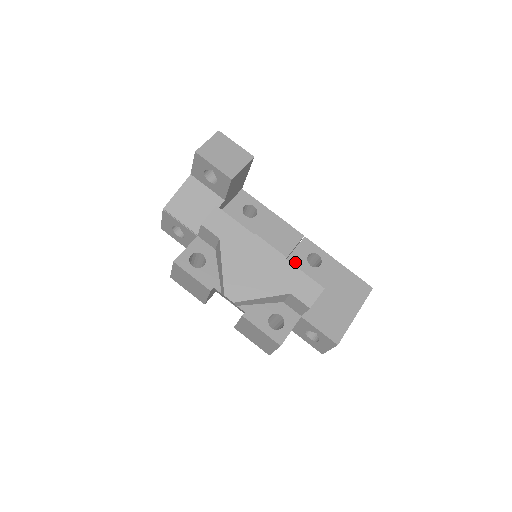
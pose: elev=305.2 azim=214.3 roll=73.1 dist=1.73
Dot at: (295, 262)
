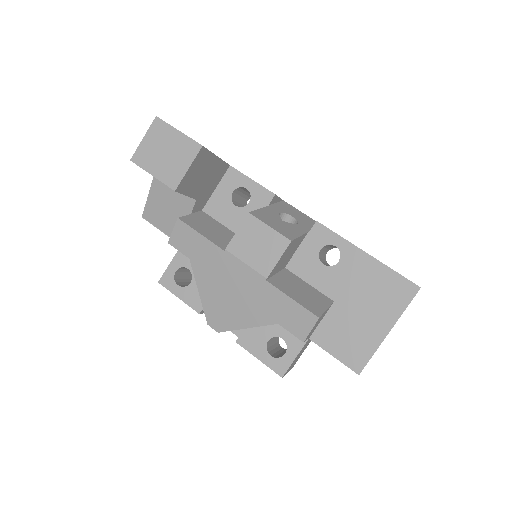
Dot at: (302, 262)
